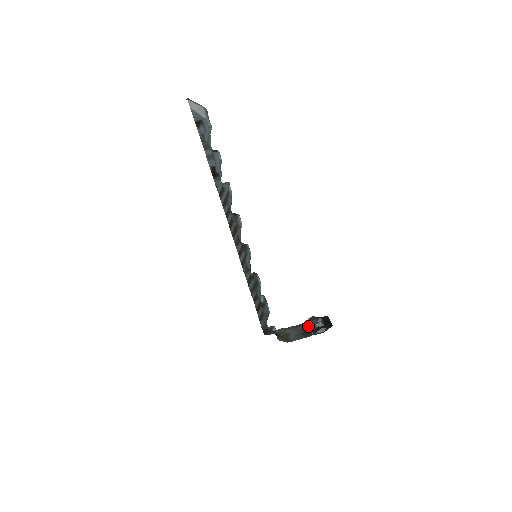
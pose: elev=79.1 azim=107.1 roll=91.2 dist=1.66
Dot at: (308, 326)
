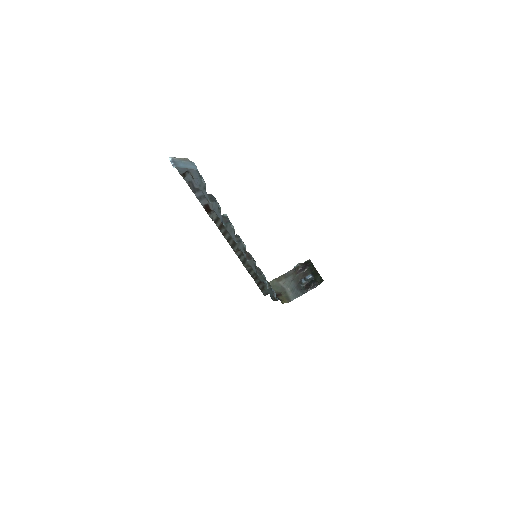
Dot at: (297, 276)
